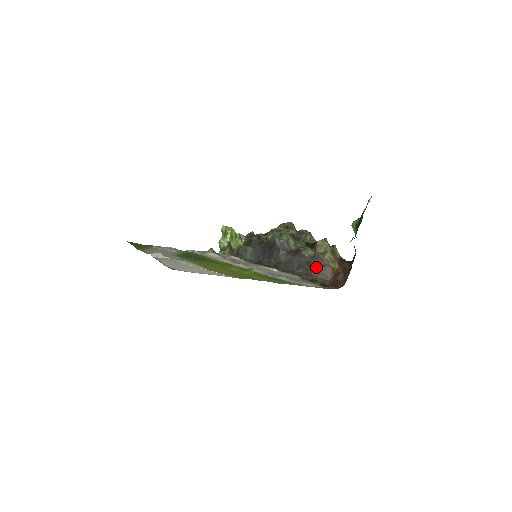
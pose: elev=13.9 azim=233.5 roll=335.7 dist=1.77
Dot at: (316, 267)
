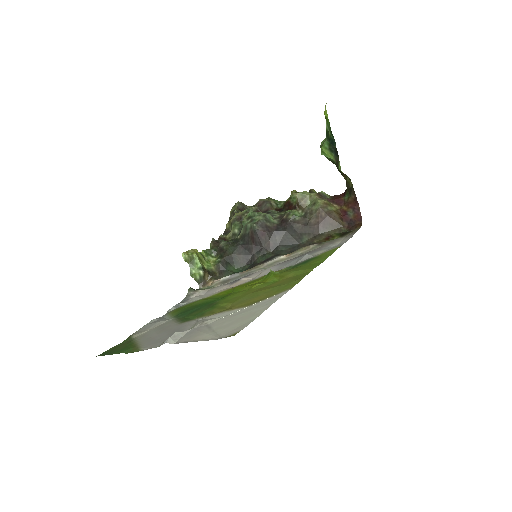
Dot at: (319, 222)
